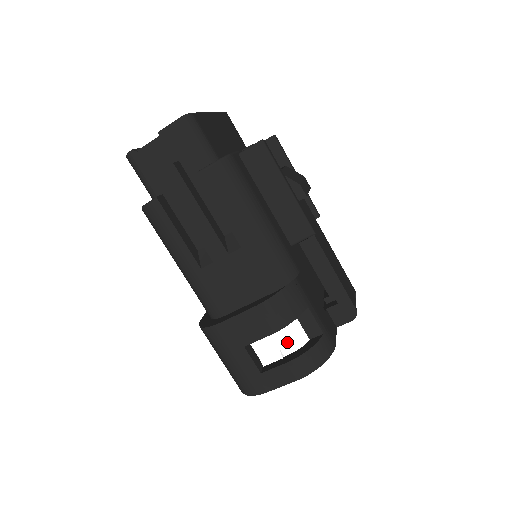
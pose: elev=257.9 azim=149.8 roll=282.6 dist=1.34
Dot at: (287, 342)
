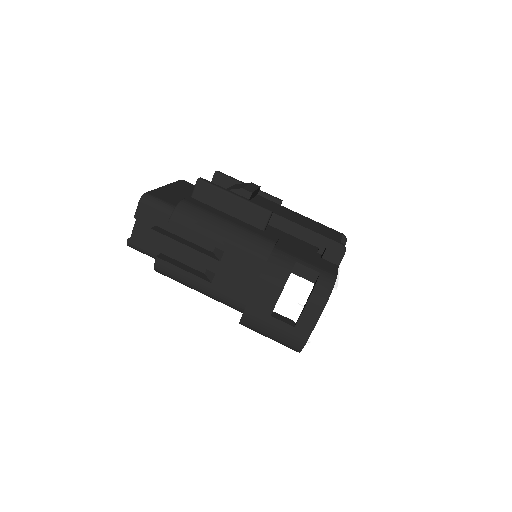
Dot at: (299, 295)
